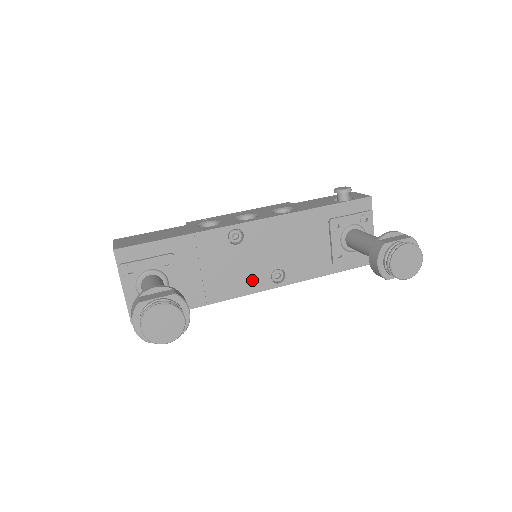
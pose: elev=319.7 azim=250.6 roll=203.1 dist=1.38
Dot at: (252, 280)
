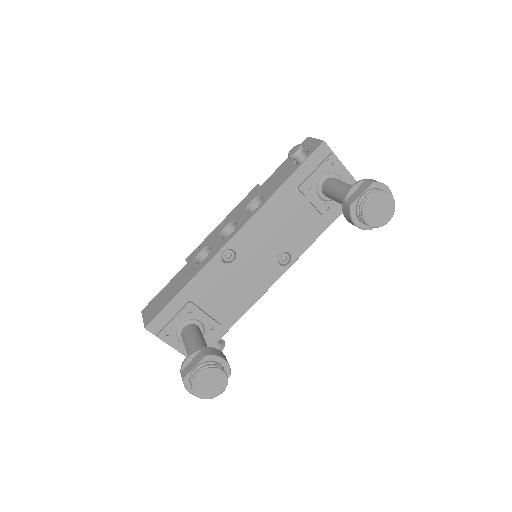
Dot at: (265, 276)
